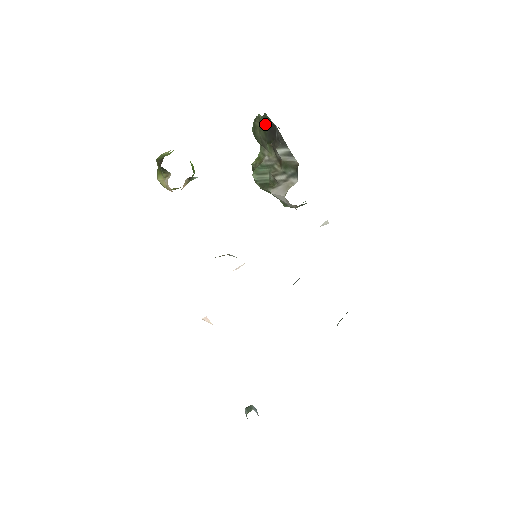
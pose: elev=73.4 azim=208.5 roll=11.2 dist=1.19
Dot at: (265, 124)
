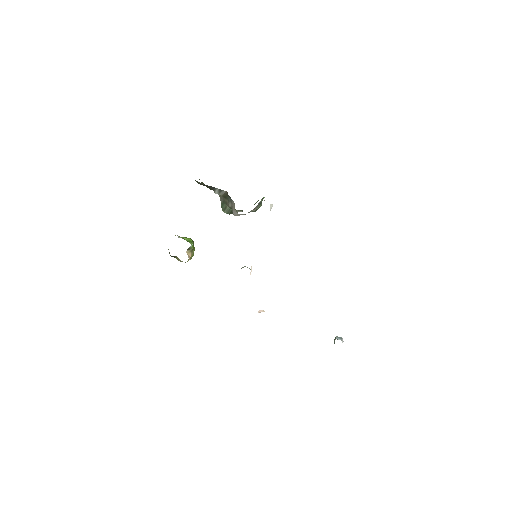
Dot at: (201, 184)
